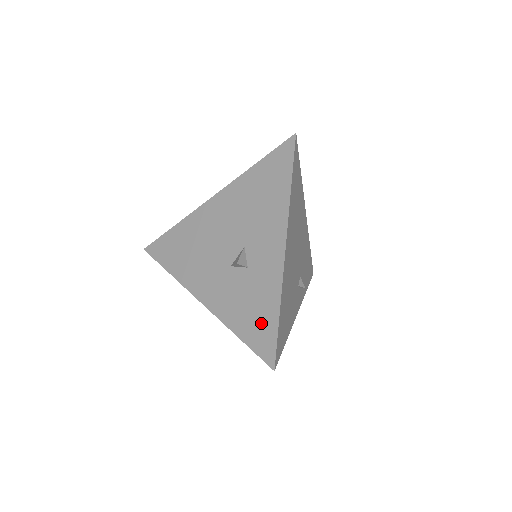
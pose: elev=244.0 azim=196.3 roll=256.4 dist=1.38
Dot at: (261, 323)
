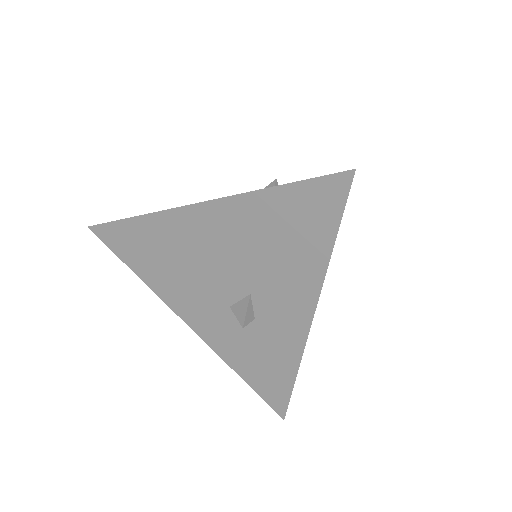
Dot at: (271, 378)
